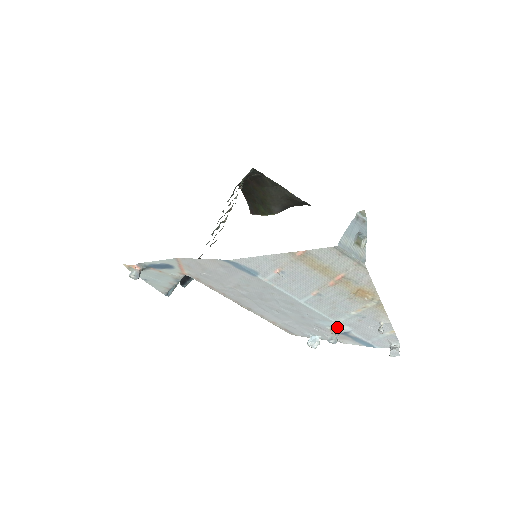
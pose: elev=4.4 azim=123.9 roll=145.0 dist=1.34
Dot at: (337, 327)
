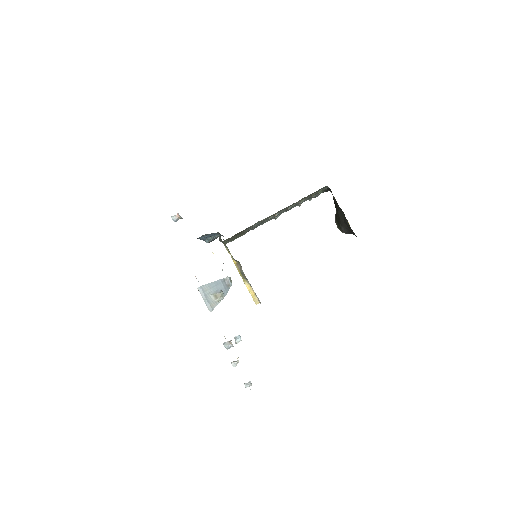
Dot at: occluded
